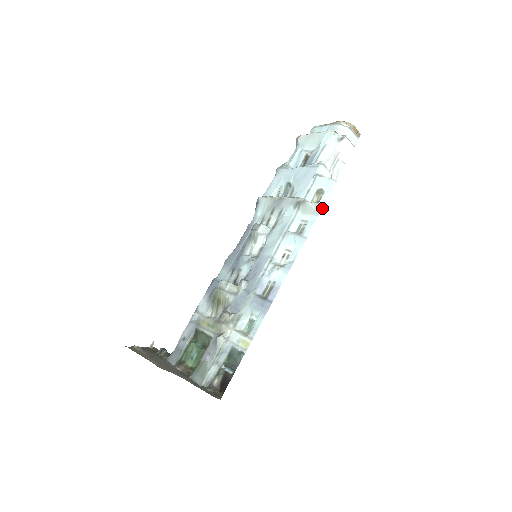
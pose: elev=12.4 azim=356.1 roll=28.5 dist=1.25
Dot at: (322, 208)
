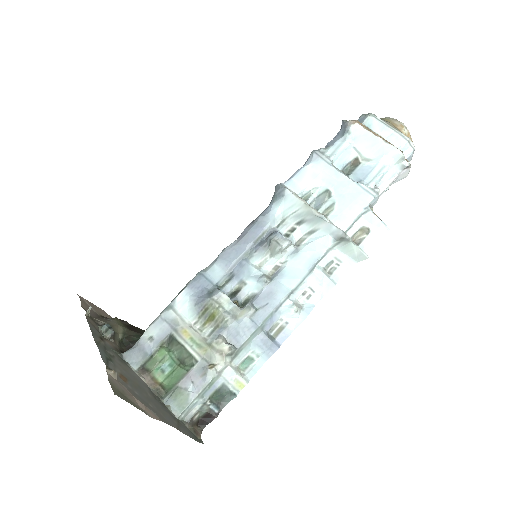
Dot at: (365, 258)
